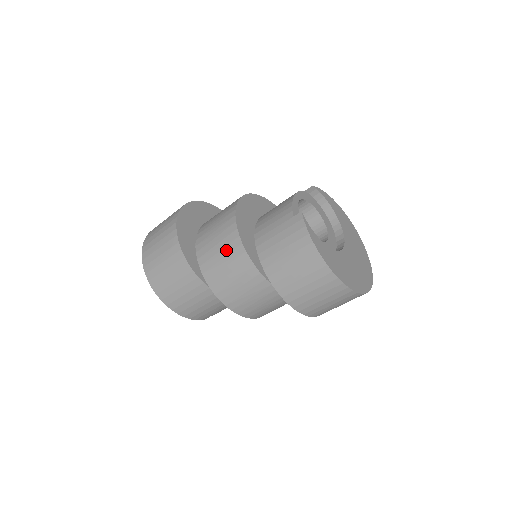
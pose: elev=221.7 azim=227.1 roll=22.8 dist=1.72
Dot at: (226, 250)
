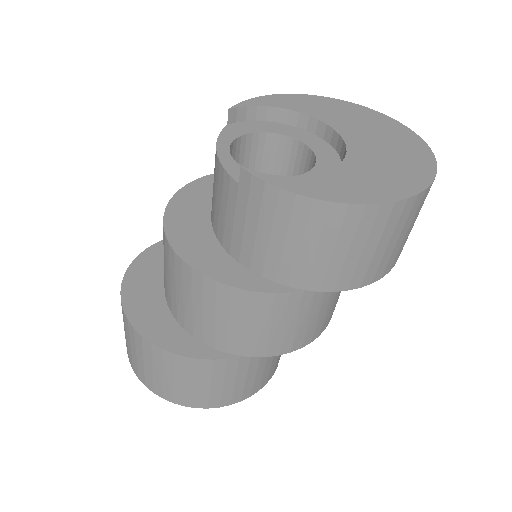
Dot at: (208, 304)
